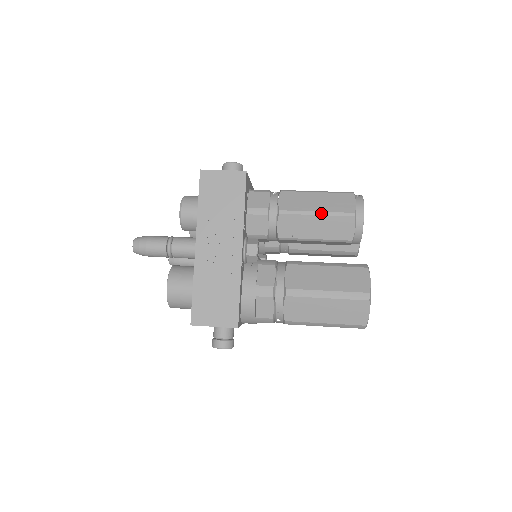
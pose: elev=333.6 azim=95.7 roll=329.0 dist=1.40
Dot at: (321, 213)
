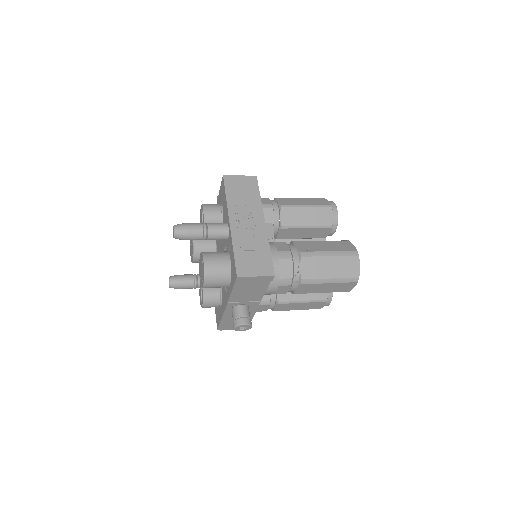
Dot at: (310, 206)
